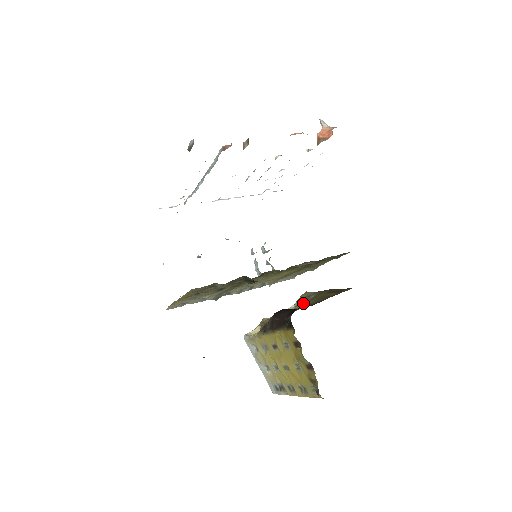
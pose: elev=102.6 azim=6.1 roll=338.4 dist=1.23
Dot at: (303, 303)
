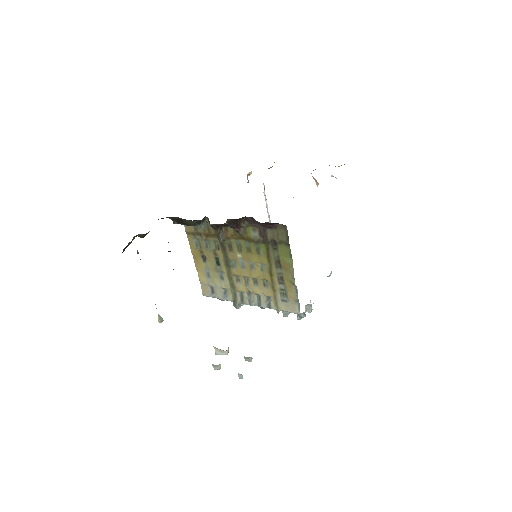
Dot at: occluded
